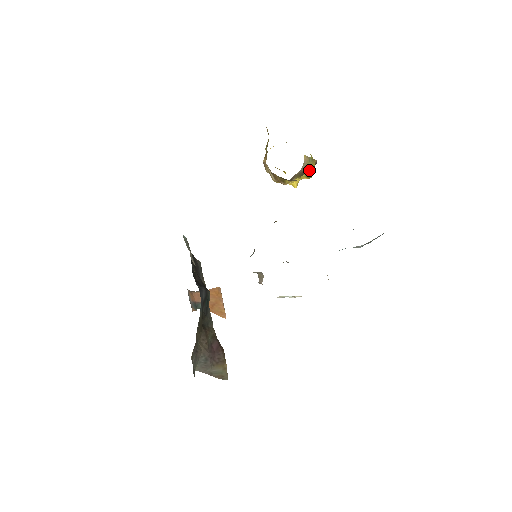
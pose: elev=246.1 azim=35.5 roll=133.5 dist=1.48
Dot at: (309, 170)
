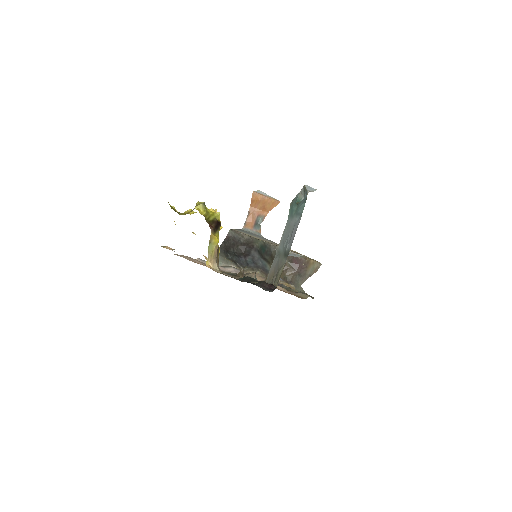
Dot at: (217, 245)
